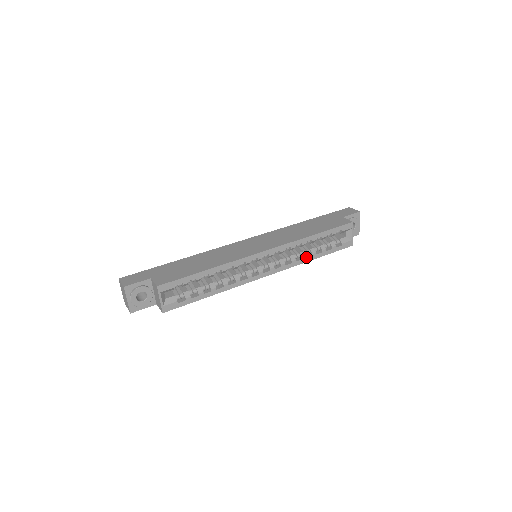
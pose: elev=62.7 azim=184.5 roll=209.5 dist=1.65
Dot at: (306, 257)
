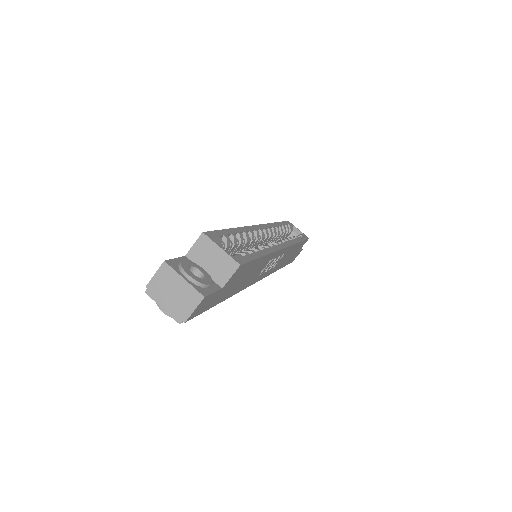
Dot at: occluded
